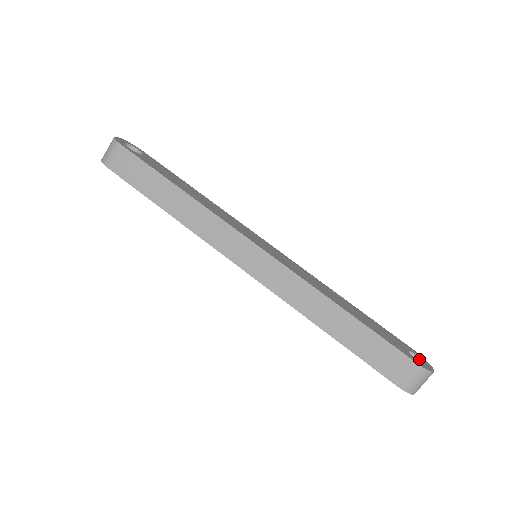
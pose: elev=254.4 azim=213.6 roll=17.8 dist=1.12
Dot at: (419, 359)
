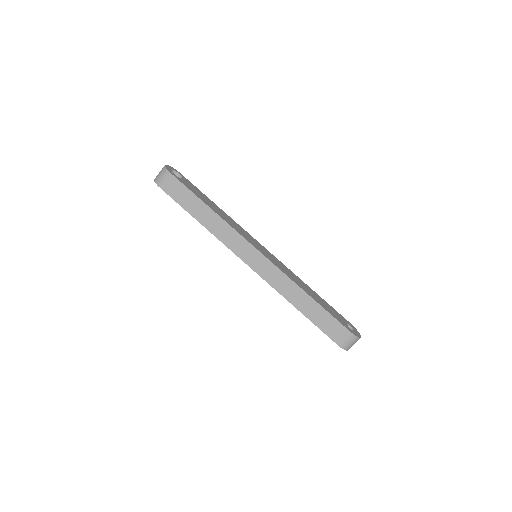
Dot at: (353, 329)
